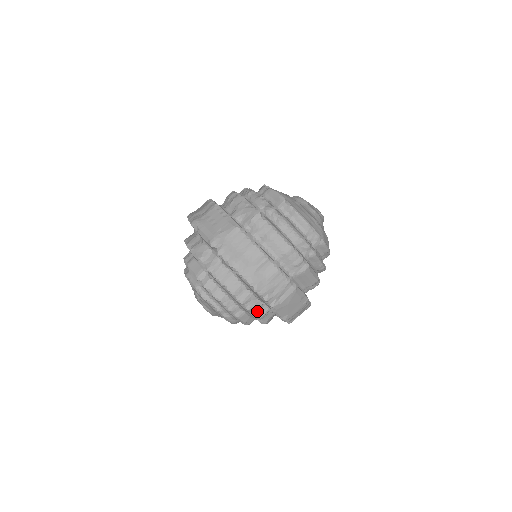
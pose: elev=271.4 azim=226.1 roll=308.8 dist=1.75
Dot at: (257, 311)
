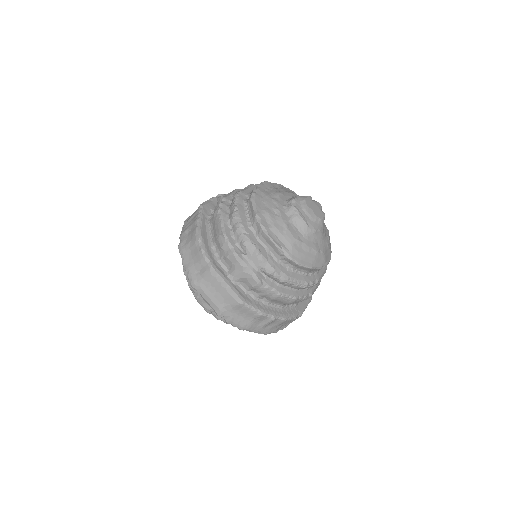
Dot at: occluded
